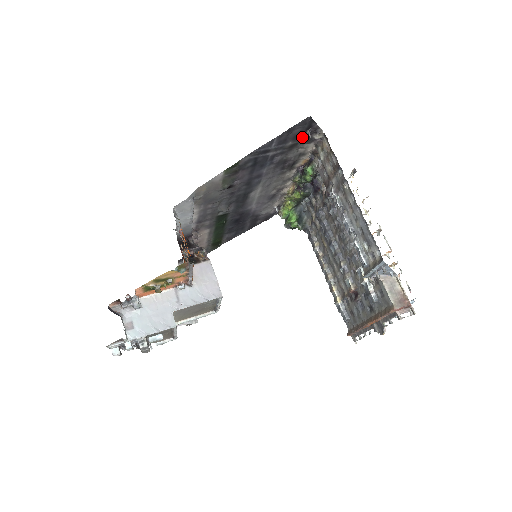
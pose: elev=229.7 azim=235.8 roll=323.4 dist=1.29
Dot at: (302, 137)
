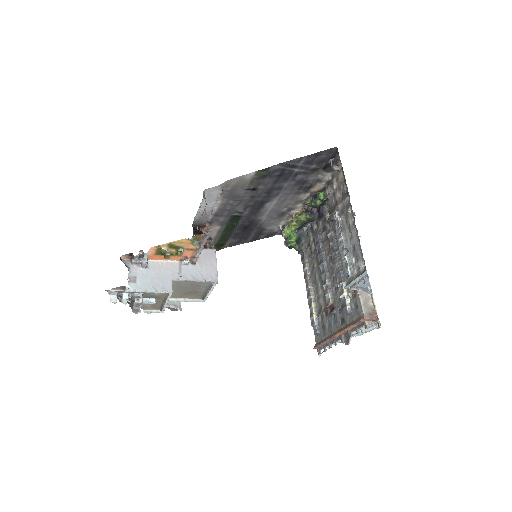
Dot at: (325, 164)
